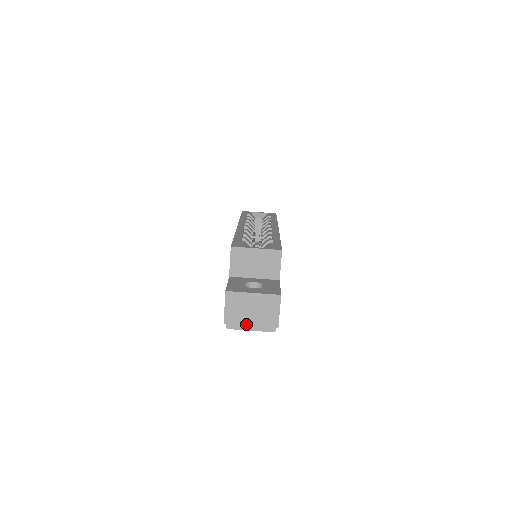
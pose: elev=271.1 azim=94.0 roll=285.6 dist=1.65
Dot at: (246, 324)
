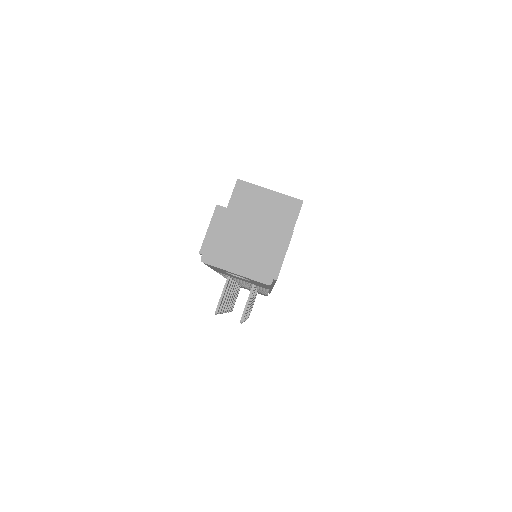
Dot at: (231, 262)
